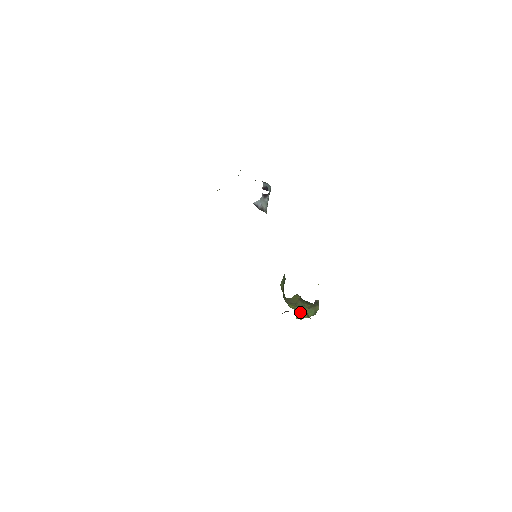
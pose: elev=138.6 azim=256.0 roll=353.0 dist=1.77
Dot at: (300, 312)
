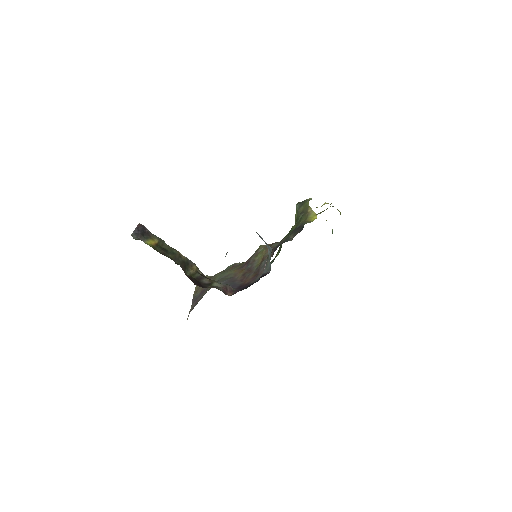
Dot at: occluded
